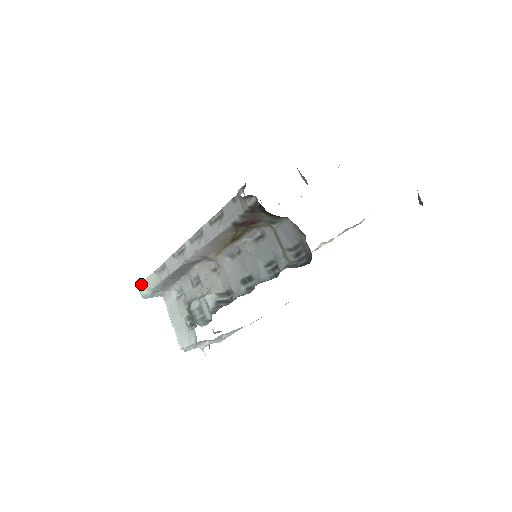
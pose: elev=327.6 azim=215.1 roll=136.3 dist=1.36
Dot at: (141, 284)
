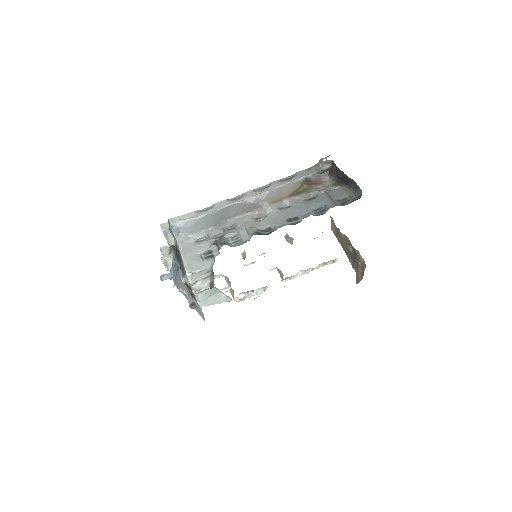
Dot at: (172, 218)
